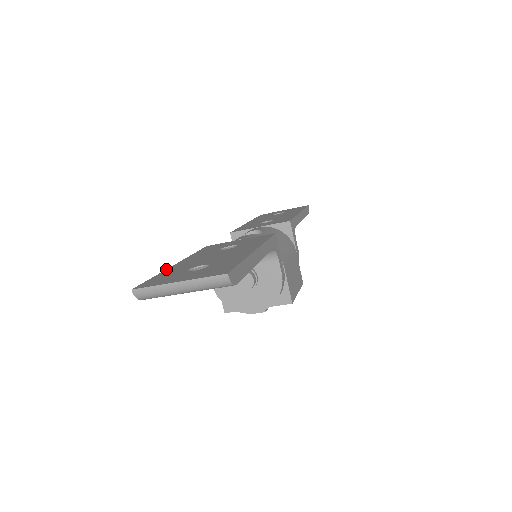
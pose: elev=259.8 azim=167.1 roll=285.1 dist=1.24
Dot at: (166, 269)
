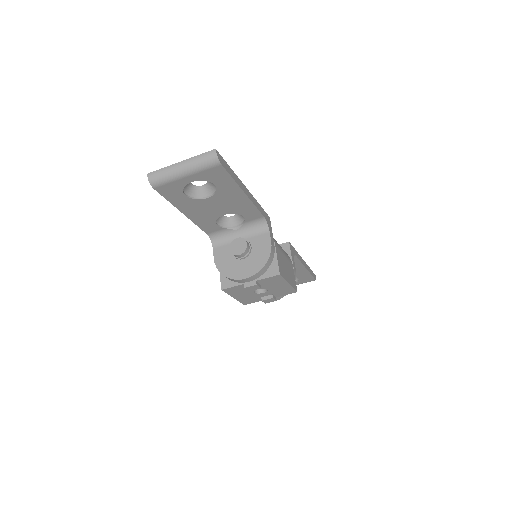
Dot at: occluded
